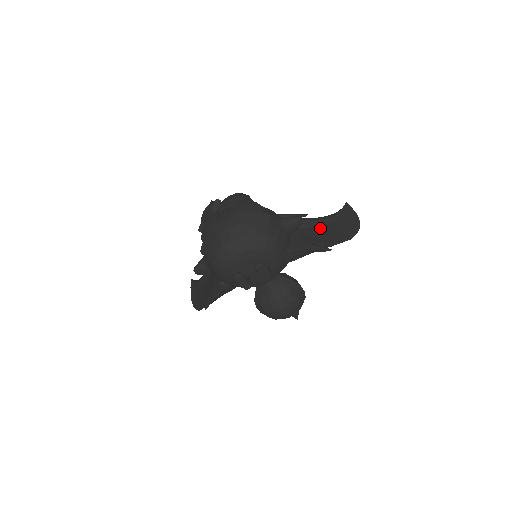
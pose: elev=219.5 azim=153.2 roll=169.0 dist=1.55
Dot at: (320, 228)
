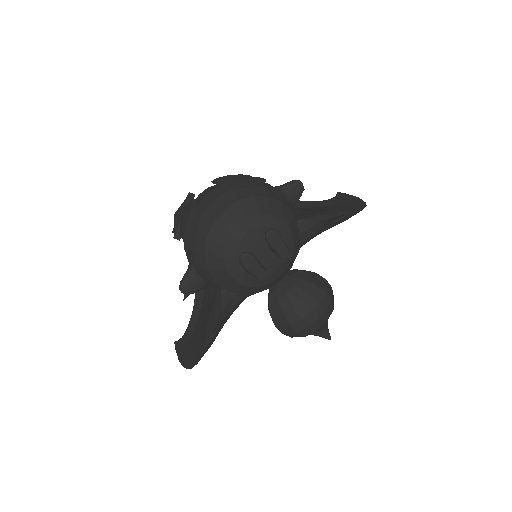
Dot at: (323, 207)
